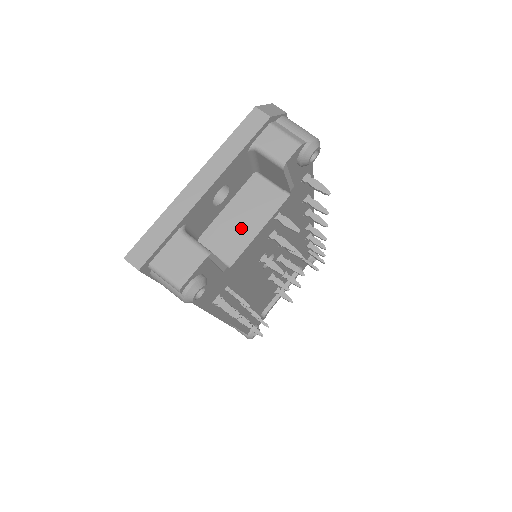
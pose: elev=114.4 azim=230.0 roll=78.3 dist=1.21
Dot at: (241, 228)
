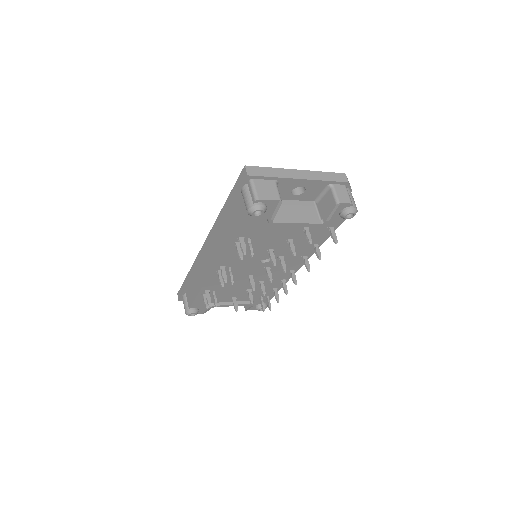
Dot at: (290, 215)
